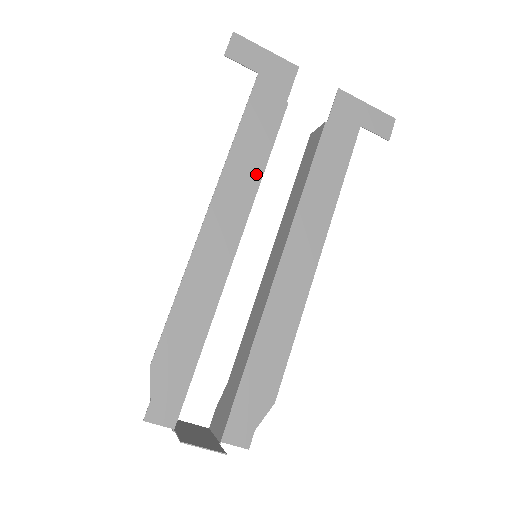
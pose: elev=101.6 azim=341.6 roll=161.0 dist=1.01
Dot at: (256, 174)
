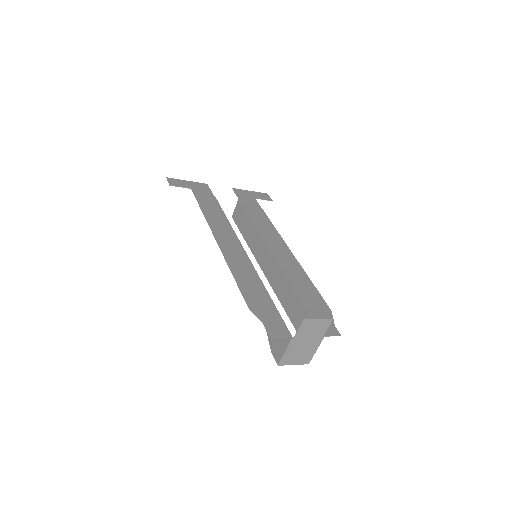
Dot at: (225, 222)
